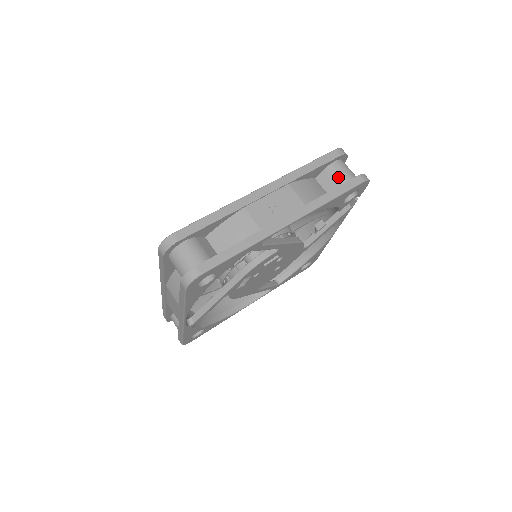
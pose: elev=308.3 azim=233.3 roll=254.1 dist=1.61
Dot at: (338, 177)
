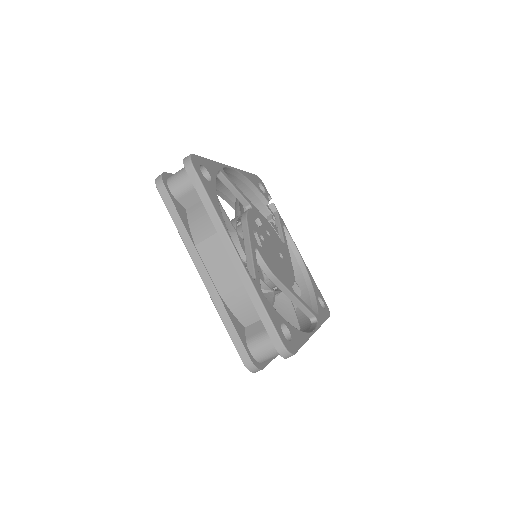
Dot at: occluded
